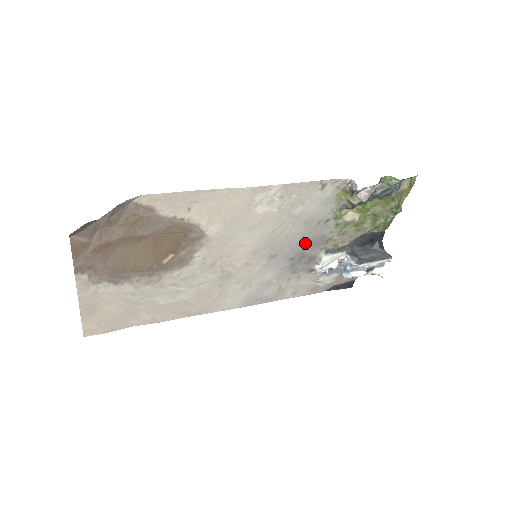
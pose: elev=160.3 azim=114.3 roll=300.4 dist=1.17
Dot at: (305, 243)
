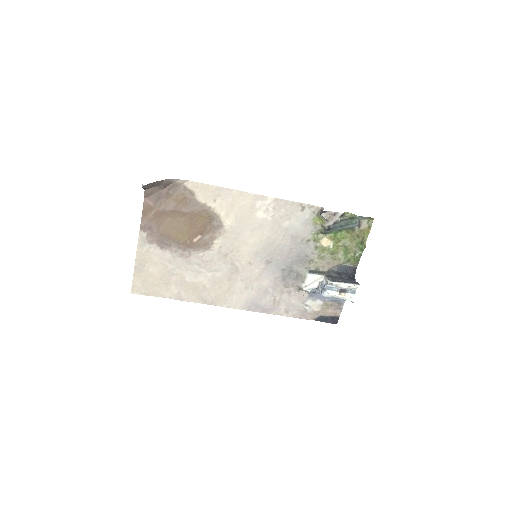
Dot at: (293, 257)
